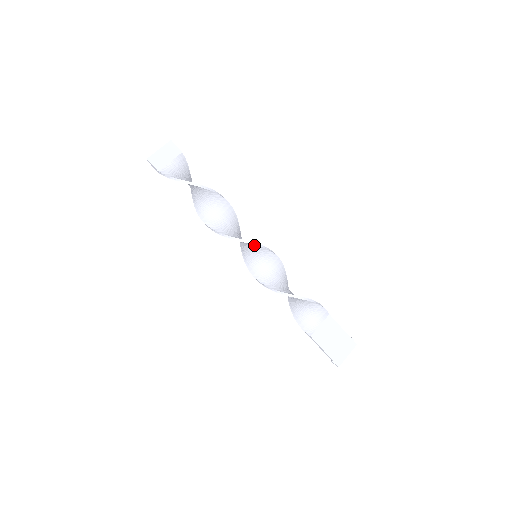
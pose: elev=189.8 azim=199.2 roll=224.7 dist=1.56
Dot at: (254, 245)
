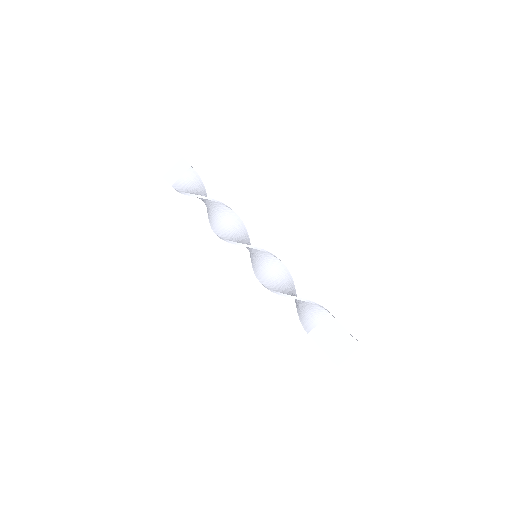
Dot at: (247, 247)
